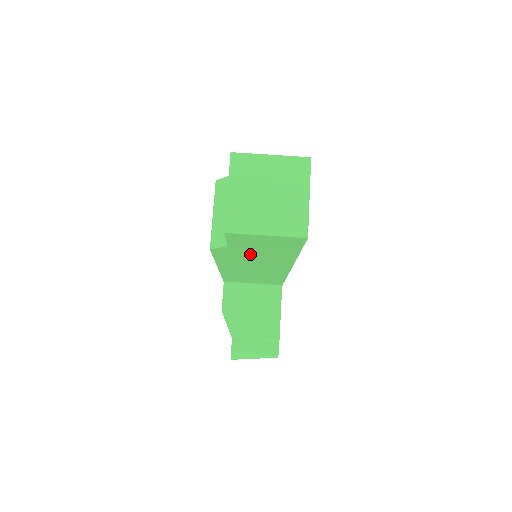
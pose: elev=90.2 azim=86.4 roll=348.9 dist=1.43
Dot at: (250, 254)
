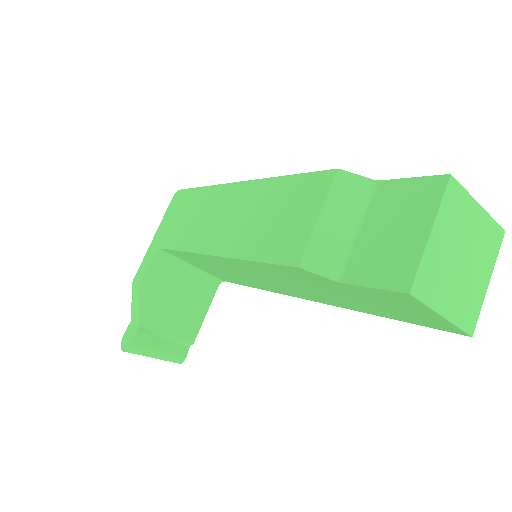
Dot at: (326, 288)
